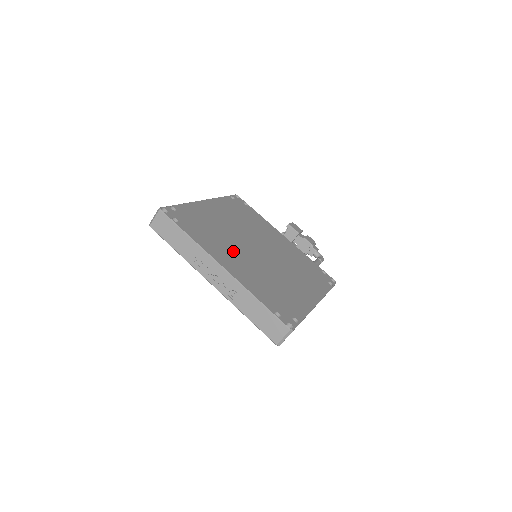
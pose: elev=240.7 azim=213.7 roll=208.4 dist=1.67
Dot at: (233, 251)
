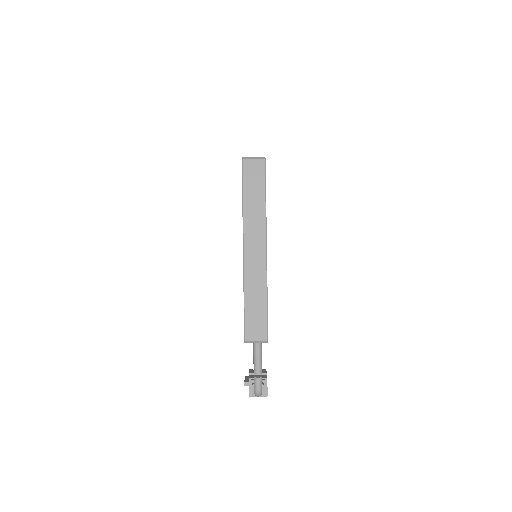
Dot at: occluded
